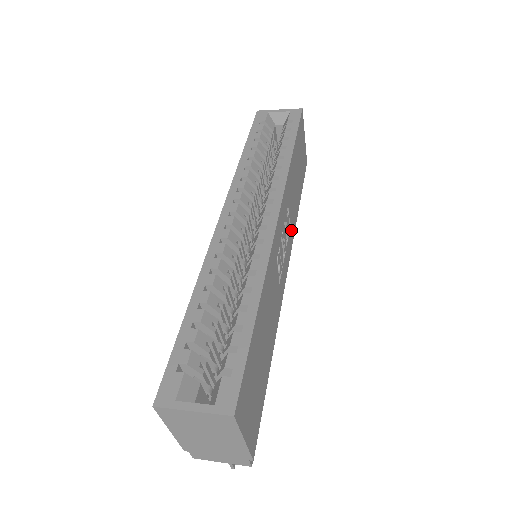
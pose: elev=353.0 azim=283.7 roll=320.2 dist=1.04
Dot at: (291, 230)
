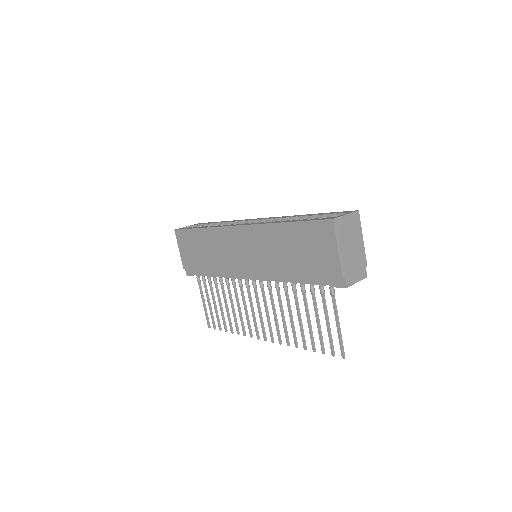
Dot at: occluded
